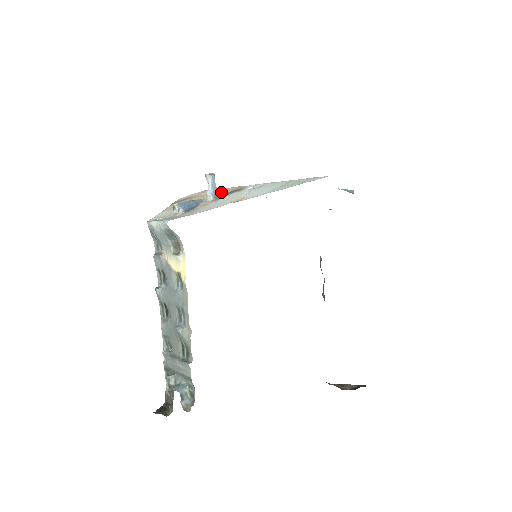
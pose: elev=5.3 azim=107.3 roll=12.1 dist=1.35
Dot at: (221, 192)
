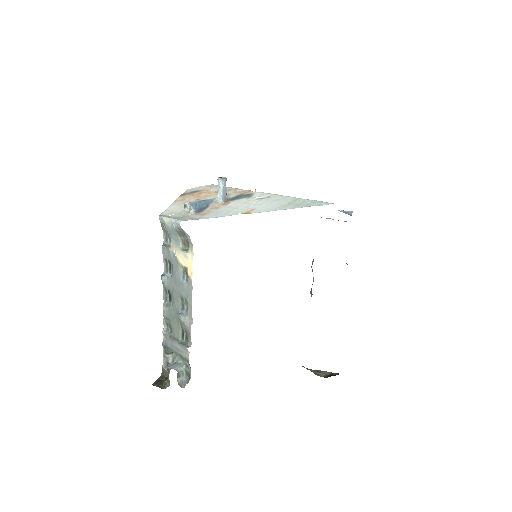
Dot at: (230, 193)
